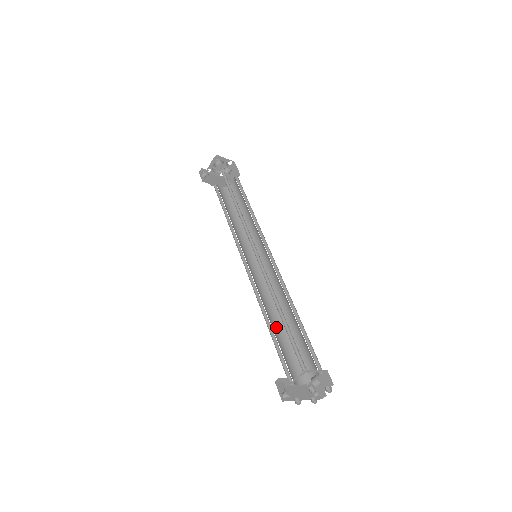
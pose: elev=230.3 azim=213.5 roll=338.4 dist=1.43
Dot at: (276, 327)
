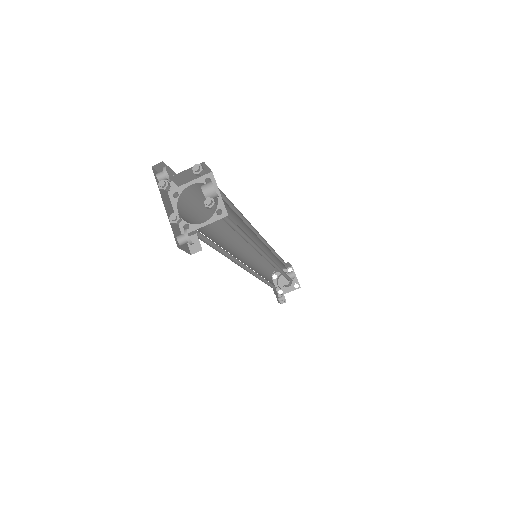
Dot at: (214, 239)
